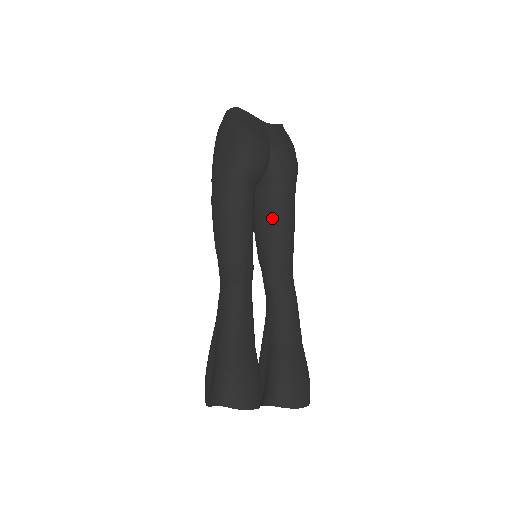
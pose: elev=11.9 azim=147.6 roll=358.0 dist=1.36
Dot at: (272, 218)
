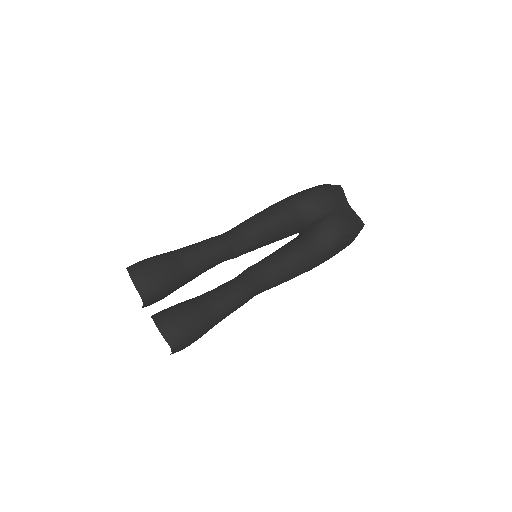
Dot at: (290, 246)
